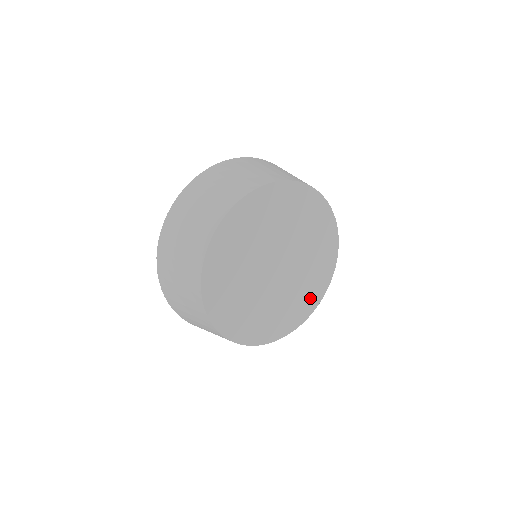
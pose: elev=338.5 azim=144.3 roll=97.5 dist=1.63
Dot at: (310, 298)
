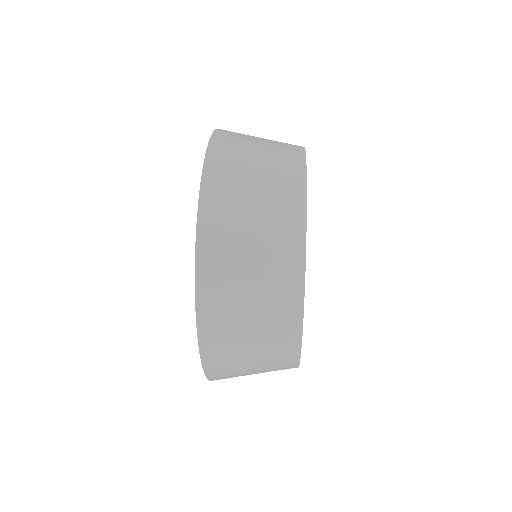
Dot at: occluded
